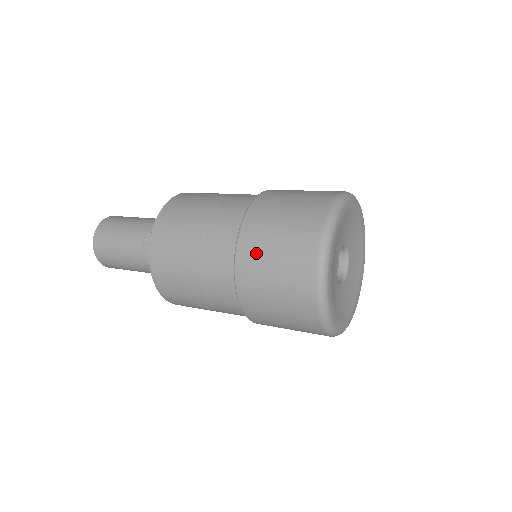
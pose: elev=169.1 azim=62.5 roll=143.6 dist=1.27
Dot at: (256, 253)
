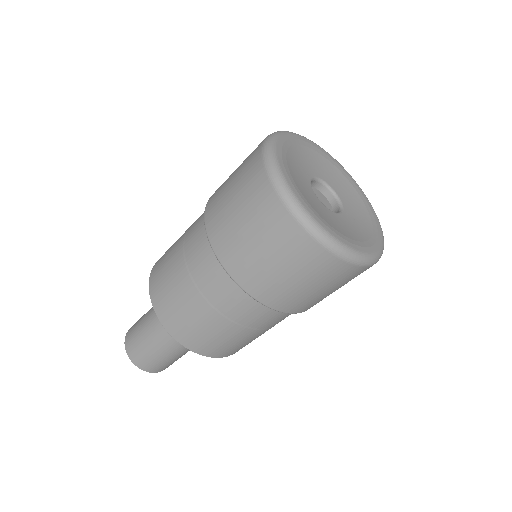
Dot at: (218, 198)
